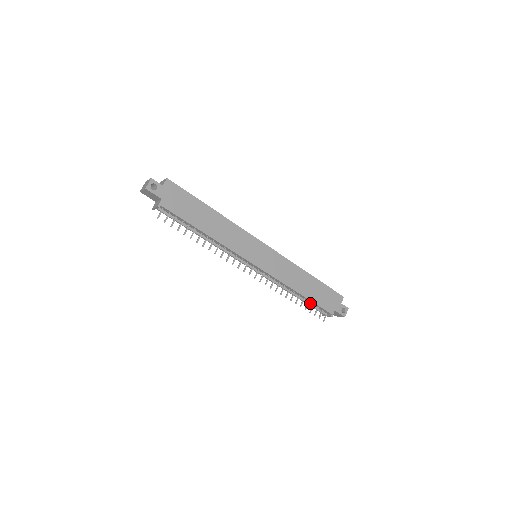
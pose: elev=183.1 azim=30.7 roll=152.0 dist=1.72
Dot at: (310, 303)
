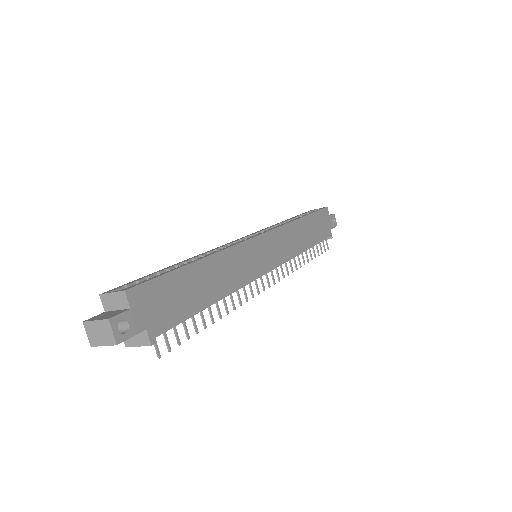
Dot at: occluded
